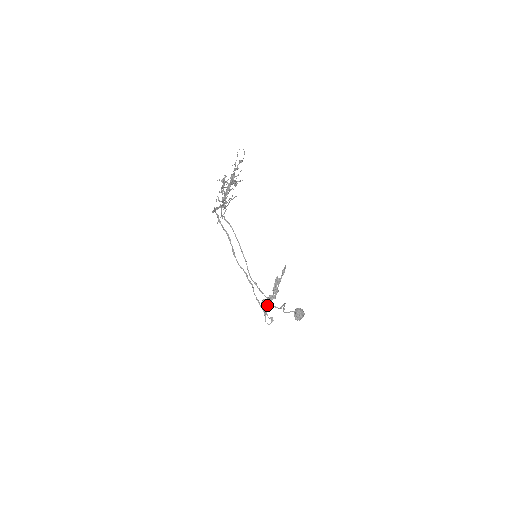
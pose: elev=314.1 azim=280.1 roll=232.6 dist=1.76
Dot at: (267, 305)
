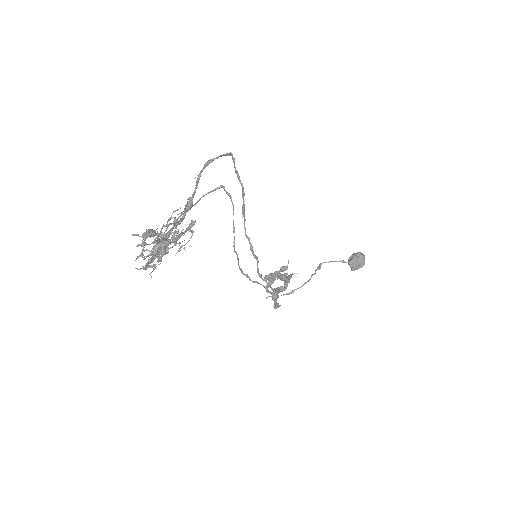
Dot at: (277, 277)
